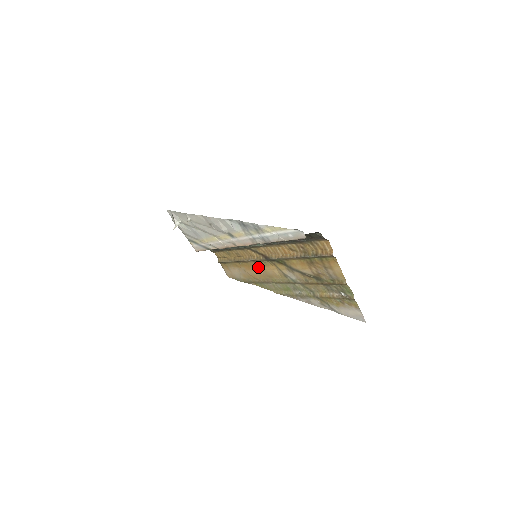
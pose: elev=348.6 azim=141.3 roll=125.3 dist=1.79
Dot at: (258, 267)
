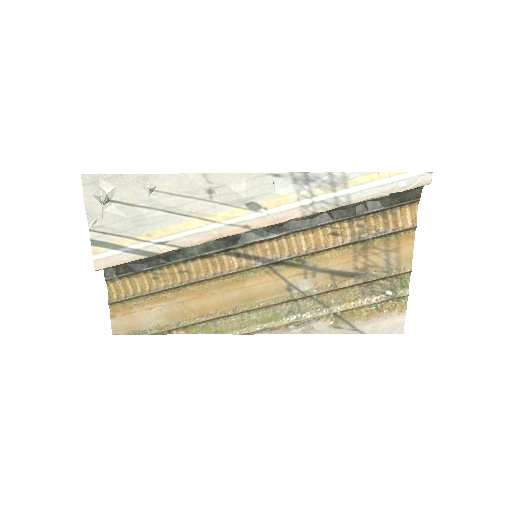
Dot at: (228, 287)
